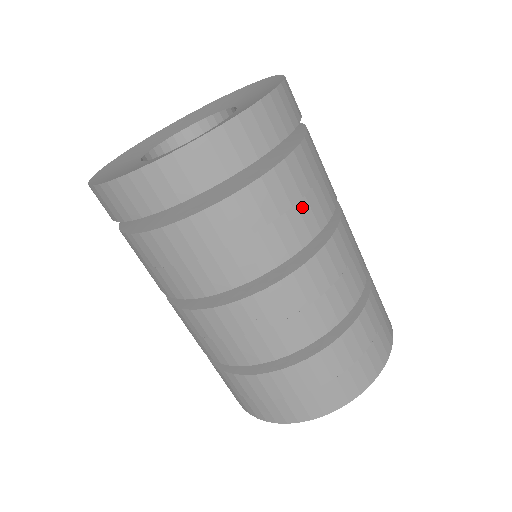
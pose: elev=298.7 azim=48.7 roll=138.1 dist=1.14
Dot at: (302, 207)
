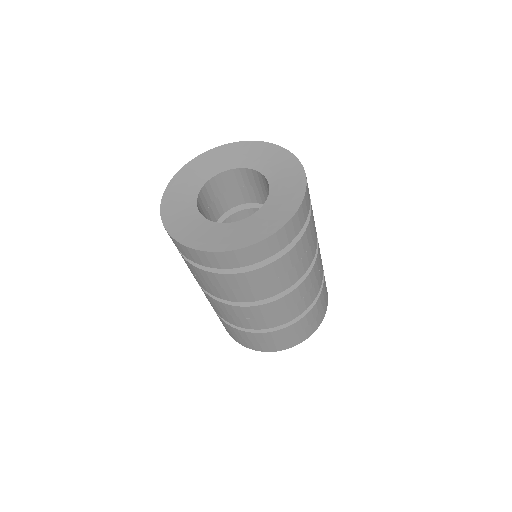
Dot at: (308, 252)
